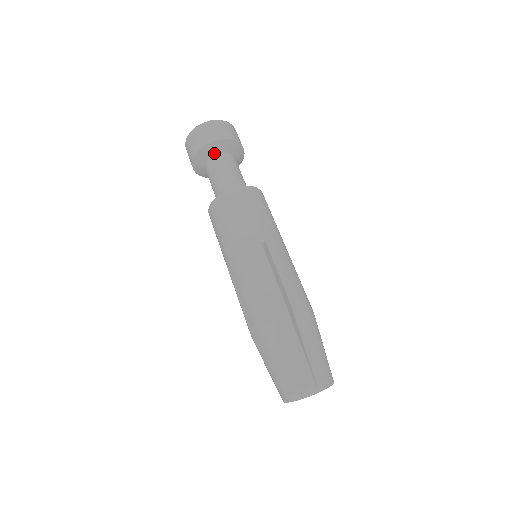
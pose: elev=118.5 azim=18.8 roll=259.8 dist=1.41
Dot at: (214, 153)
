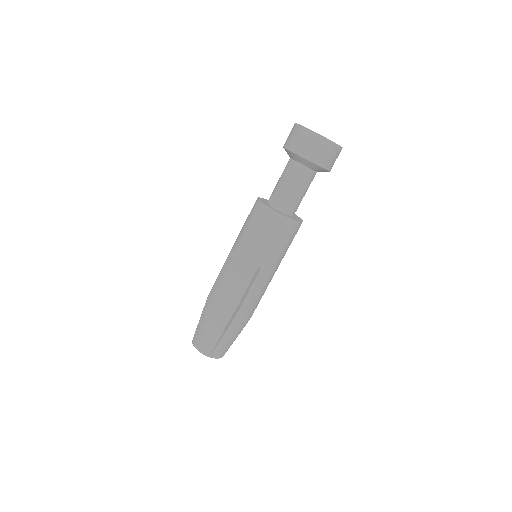
Dot at: (302, 163)
